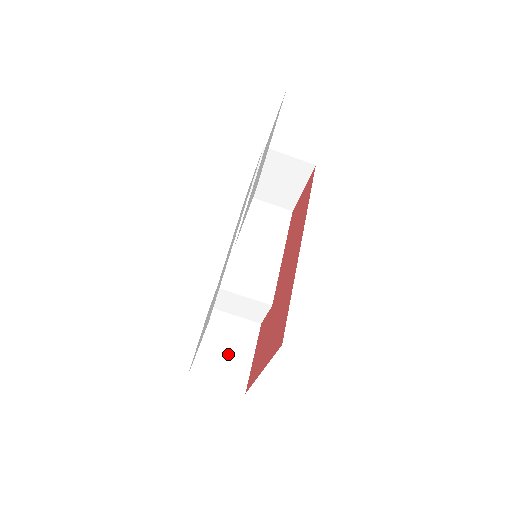
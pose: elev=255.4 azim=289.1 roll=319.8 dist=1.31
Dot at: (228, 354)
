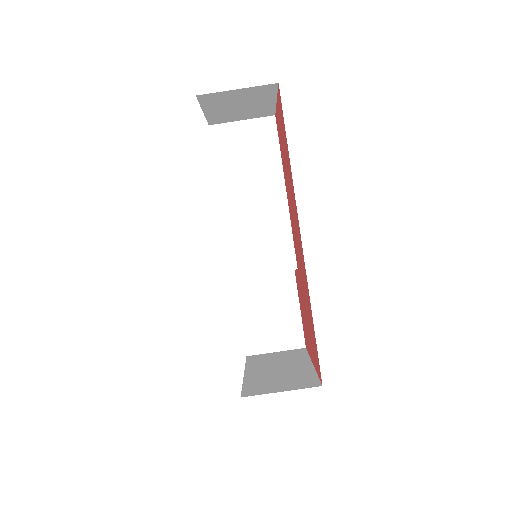
Dot at: (274, 317)
